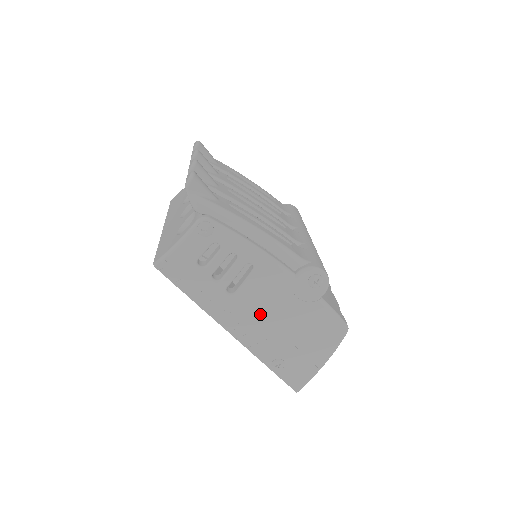
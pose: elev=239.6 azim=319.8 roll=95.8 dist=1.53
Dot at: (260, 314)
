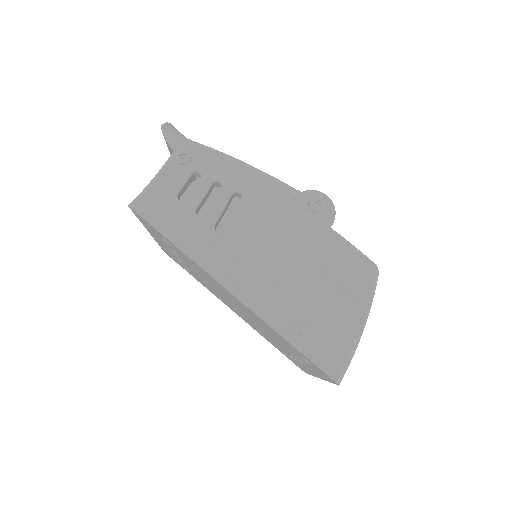
Dot at: (260, 256)
